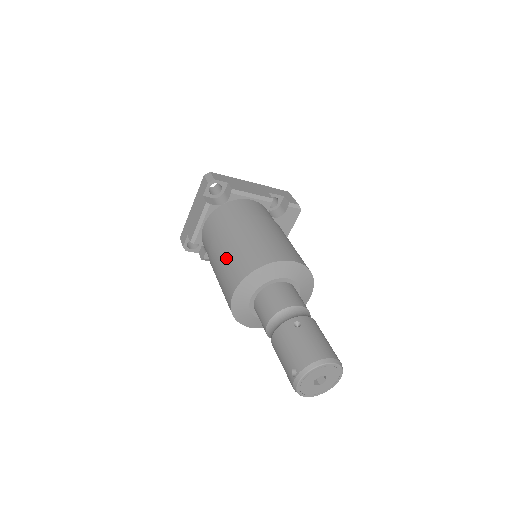
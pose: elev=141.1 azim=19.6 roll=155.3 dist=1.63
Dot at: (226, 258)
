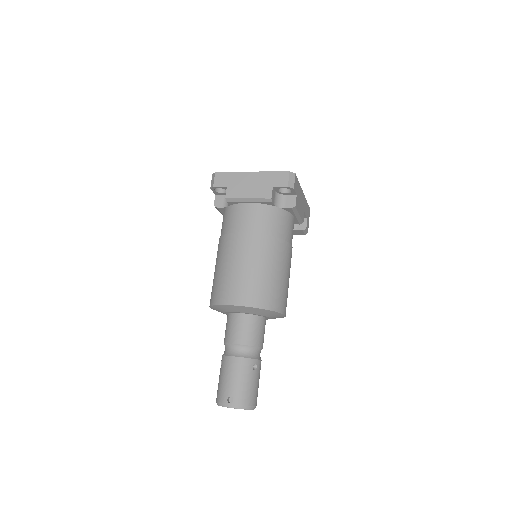
Dot at: (249, 269)
